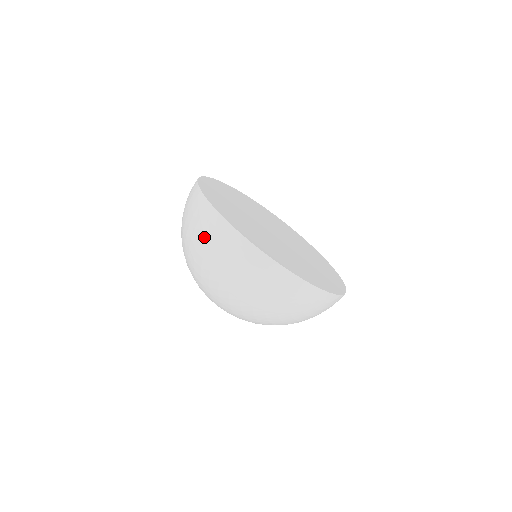
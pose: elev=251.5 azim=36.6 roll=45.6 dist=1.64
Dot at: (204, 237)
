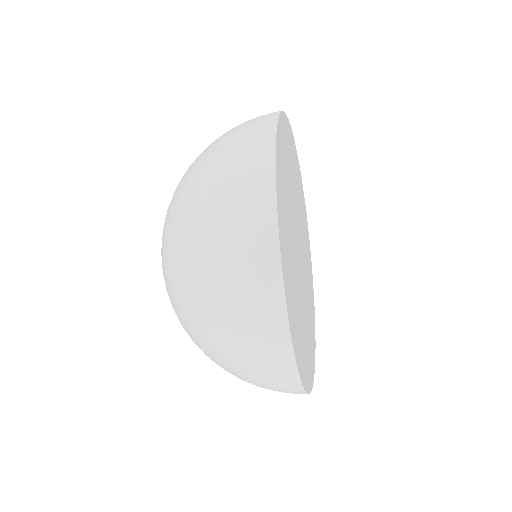
Dot at: (228, 175)
